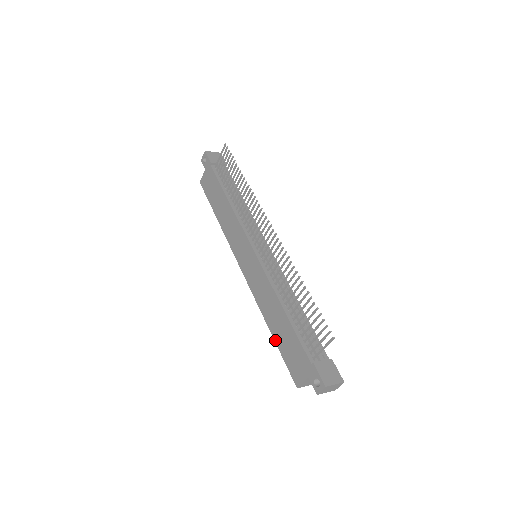
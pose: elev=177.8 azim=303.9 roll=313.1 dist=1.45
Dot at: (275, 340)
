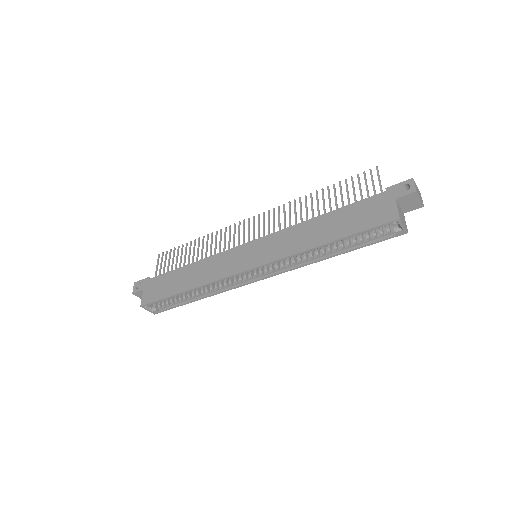
Dot at: (340, 237)
